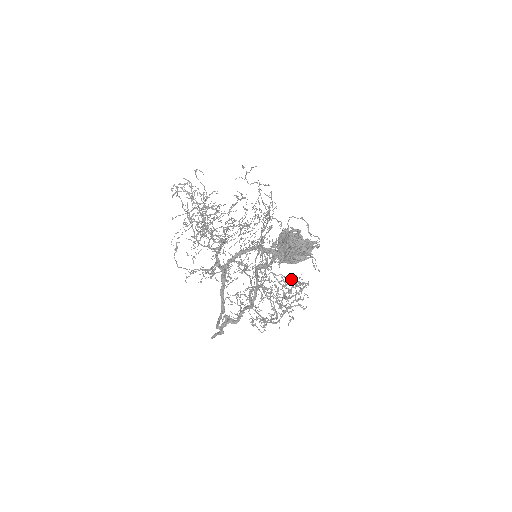
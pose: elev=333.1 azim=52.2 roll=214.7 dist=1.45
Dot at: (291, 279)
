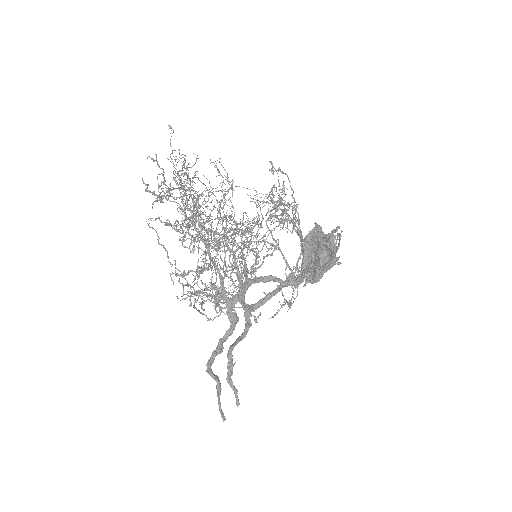
Dot at: (182, 169)
